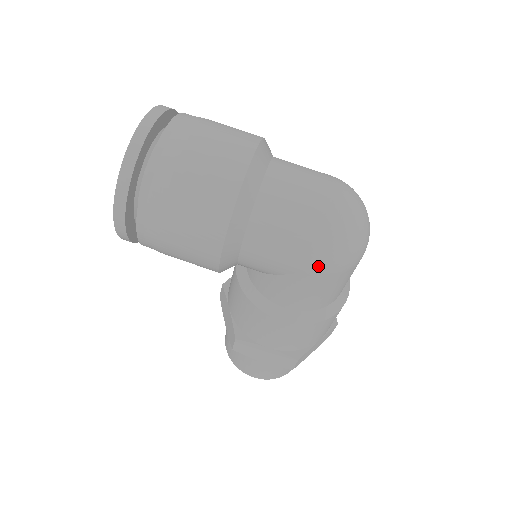
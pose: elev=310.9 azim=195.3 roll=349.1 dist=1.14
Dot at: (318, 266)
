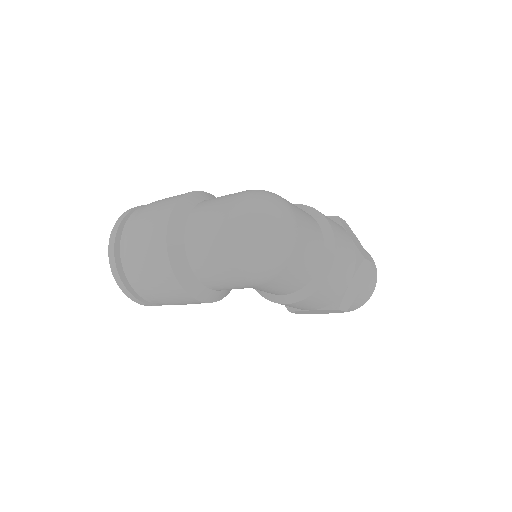
Dot at: (257, 281)
